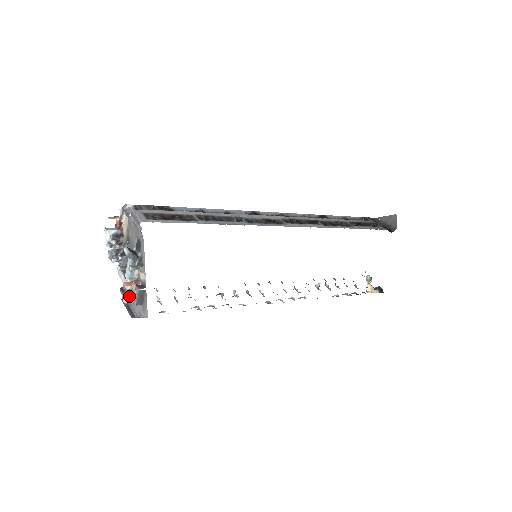
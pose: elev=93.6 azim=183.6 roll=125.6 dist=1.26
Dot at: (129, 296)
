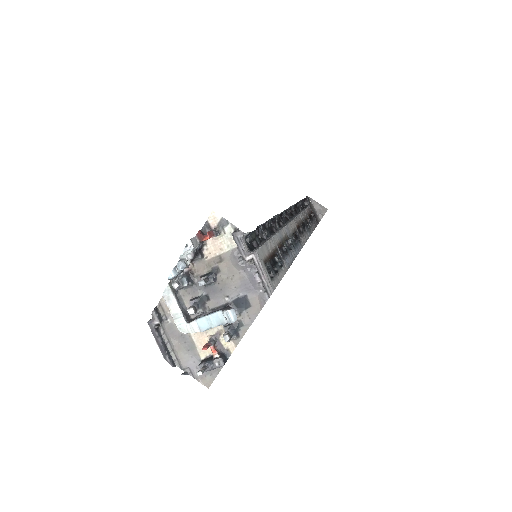
Dot at: (172, 332)
